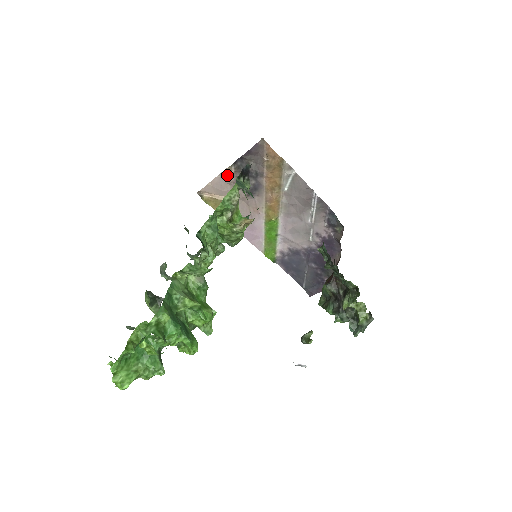
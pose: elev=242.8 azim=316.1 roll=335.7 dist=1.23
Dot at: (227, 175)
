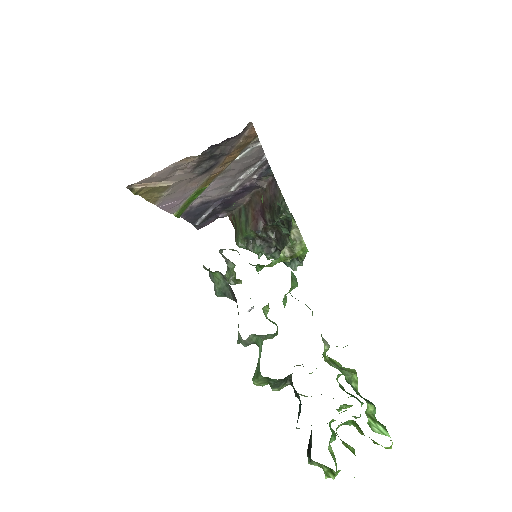
Dot at: (183, 163)
